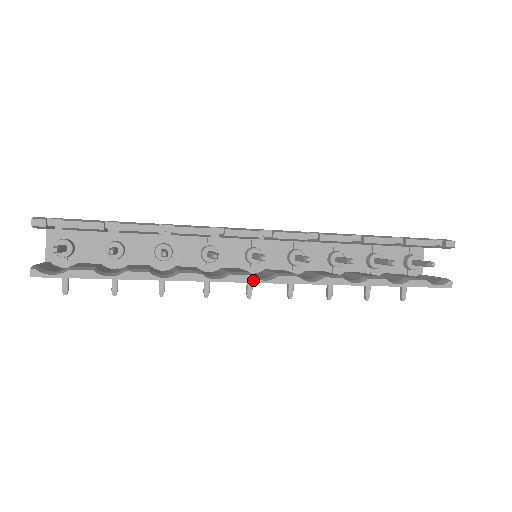
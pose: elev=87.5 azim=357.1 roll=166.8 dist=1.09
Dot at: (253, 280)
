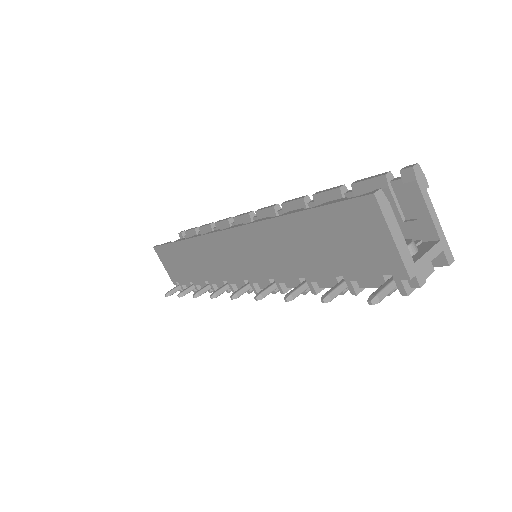
Dot at: (217, 231)
